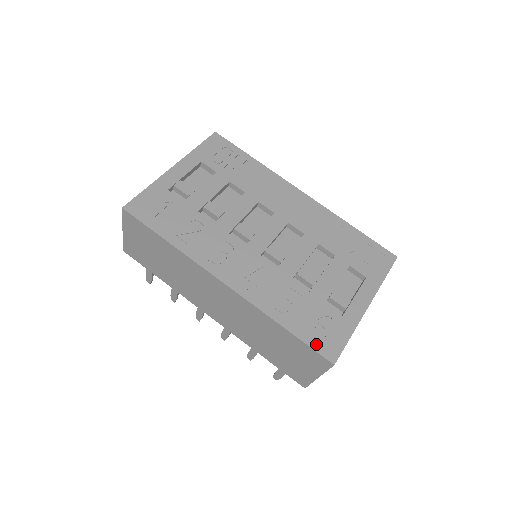
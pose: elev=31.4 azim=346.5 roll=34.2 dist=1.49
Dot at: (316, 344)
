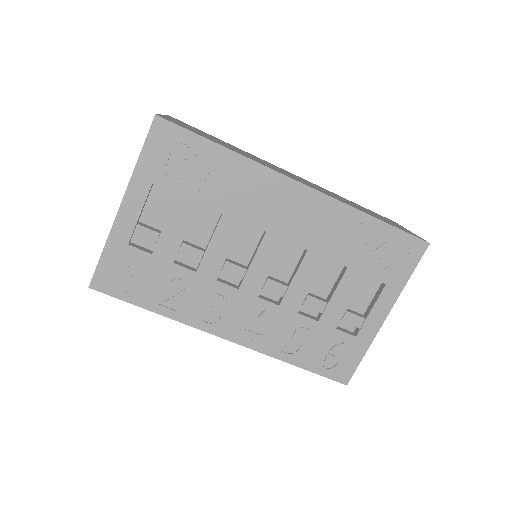
Dot at: (328, 372)
